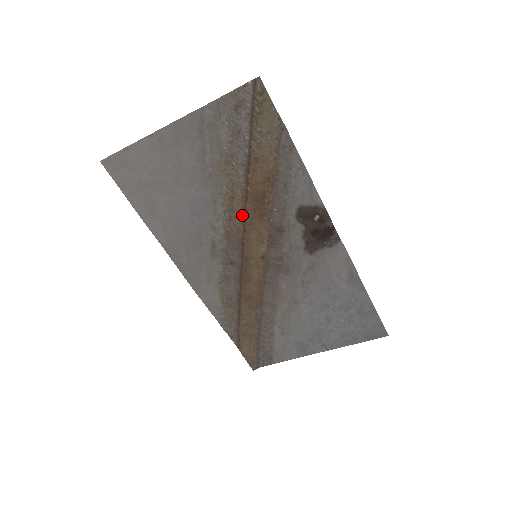
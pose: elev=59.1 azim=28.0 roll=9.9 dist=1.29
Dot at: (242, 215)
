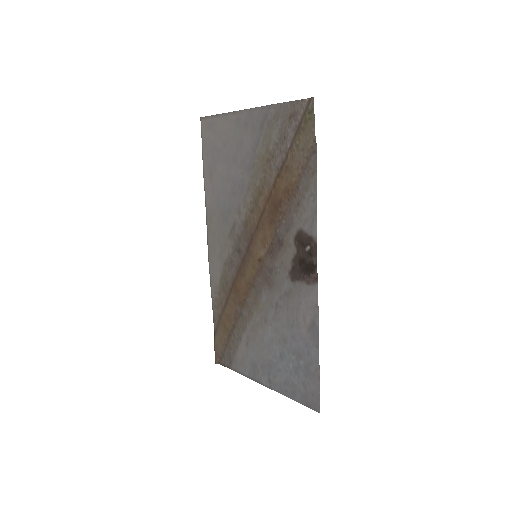
Dot at: (261, 213)
